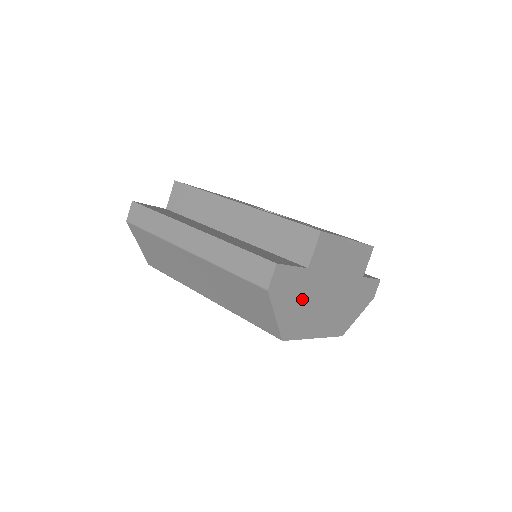
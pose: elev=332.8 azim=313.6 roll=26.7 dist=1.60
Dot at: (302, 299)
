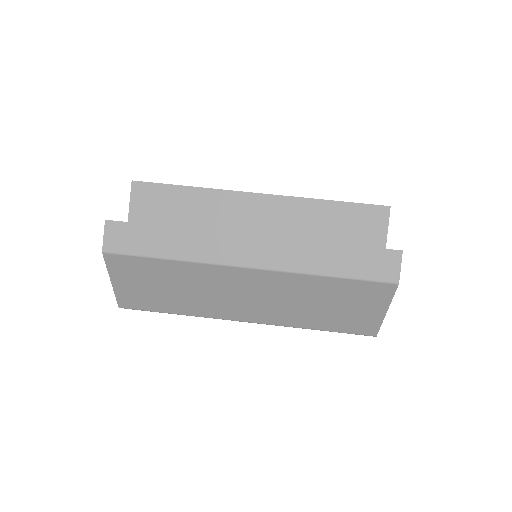
Dot at: occluded
